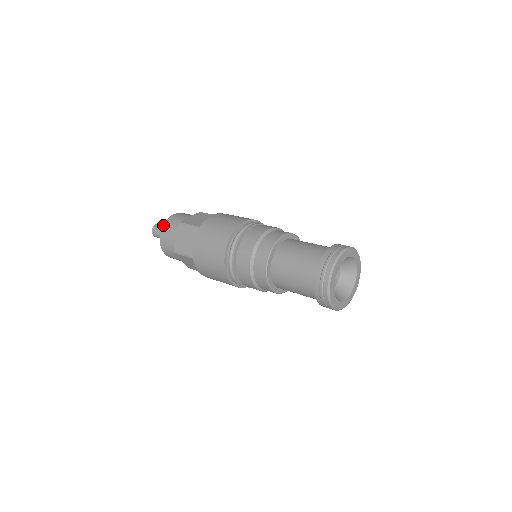
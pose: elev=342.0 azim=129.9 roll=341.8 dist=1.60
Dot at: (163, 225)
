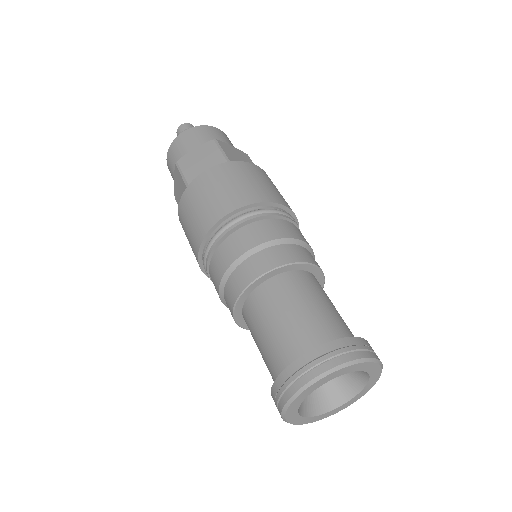
Dot at: (168, 149)
